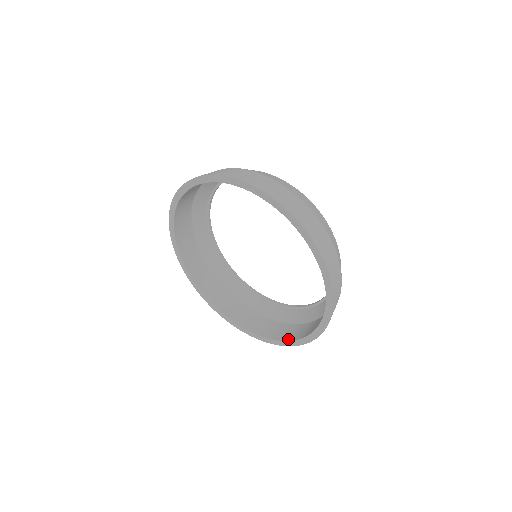
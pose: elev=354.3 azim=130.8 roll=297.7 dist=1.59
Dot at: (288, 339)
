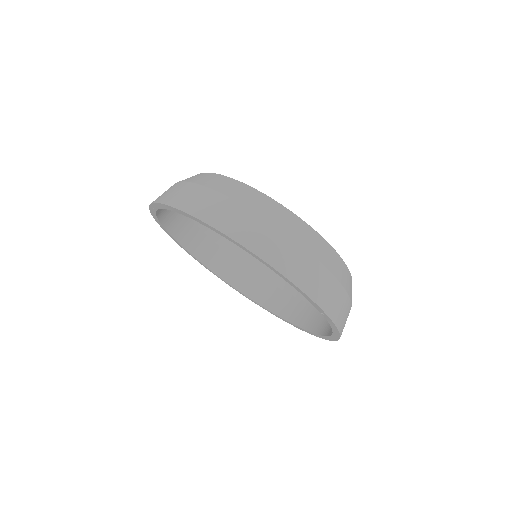
Dot at: (274, 311)
